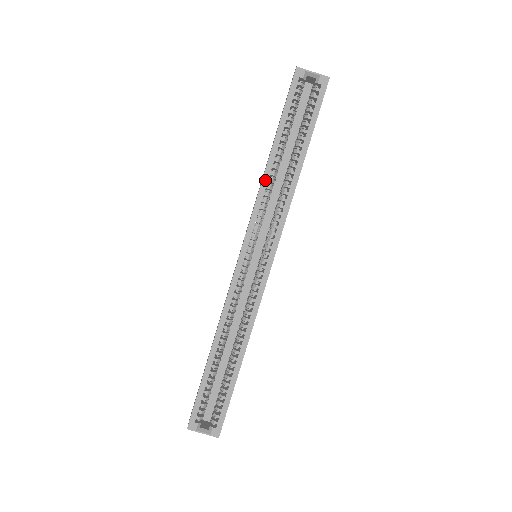
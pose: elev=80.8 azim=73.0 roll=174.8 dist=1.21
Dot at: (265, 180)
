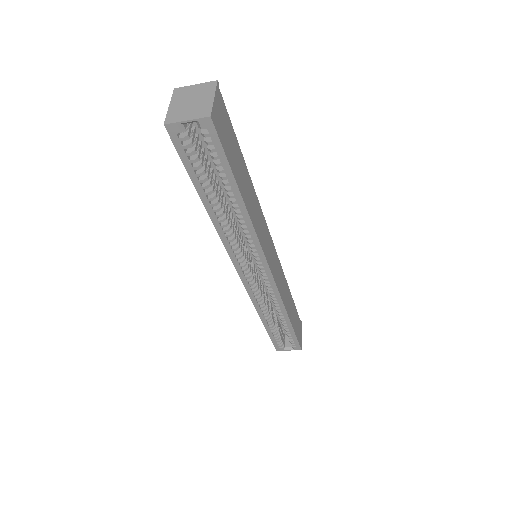
Dot at: (218, 228)
